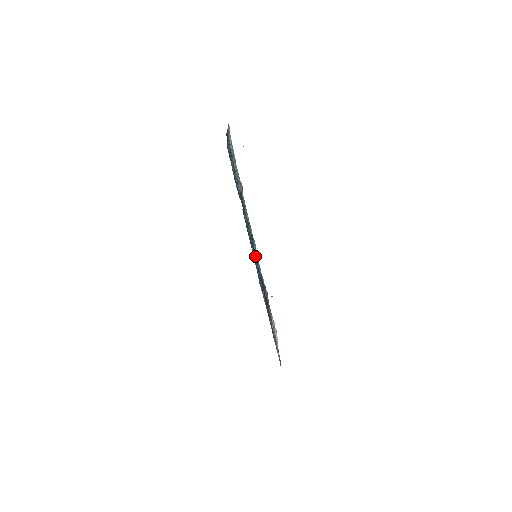
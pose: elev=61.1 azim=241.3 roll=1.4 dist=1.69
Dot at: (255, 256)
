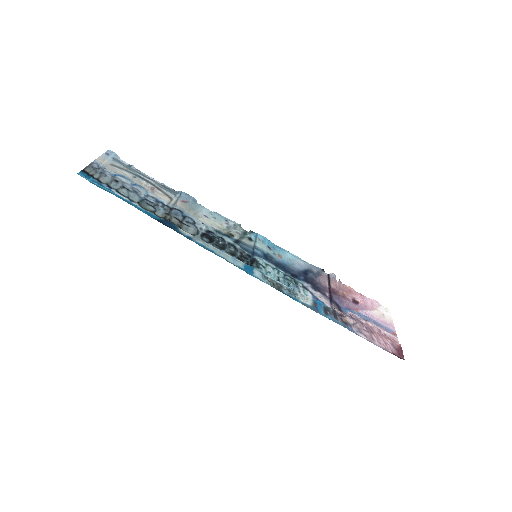
Dot at: (256, 257)
